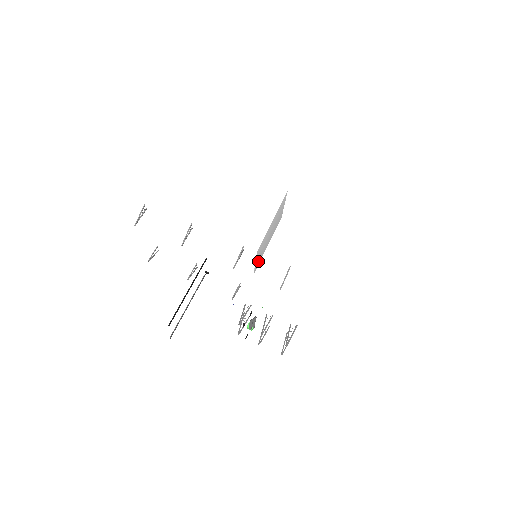
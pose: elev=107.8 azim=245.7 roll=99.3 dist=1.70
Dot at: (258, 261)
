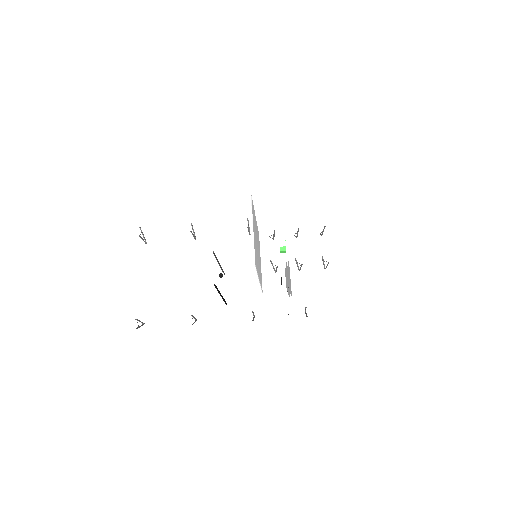
Dot at: occluded
